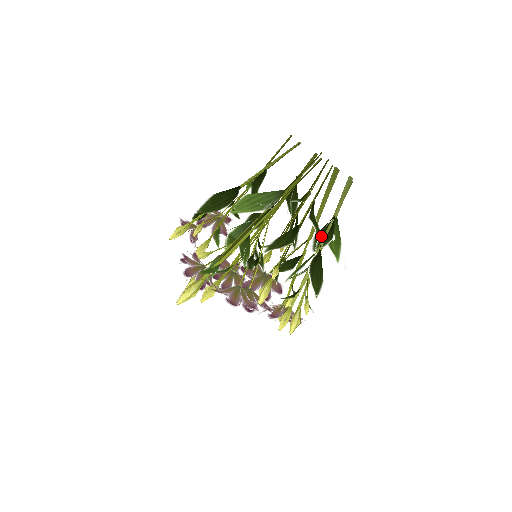
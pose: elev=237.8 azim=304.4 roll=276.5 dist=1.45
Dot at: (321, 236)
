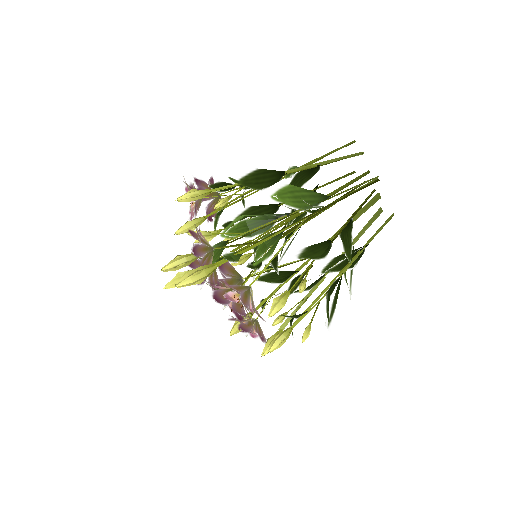
Dot at: (349, 260)
